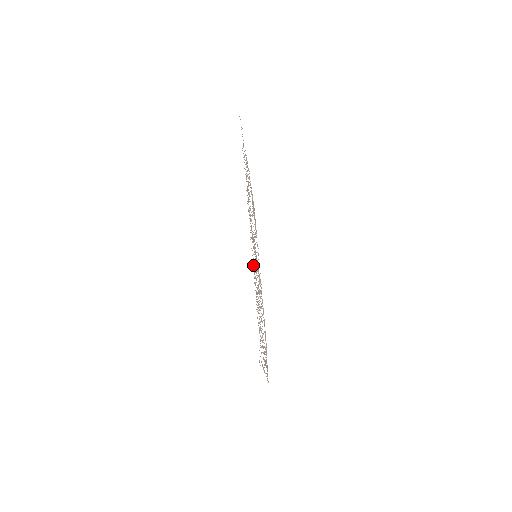
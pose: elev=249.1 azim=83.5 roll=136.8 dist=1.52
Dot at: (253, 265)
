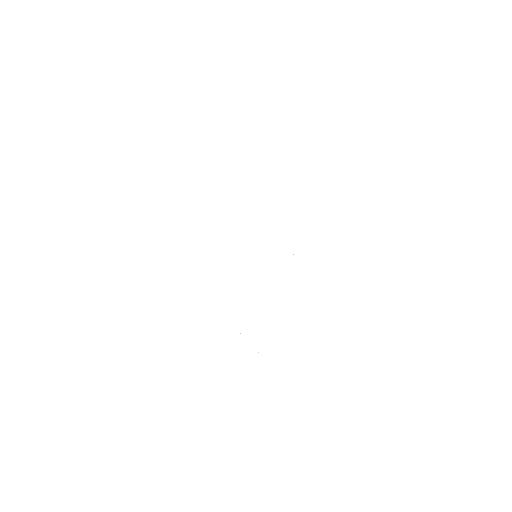
Dot at: occluded
